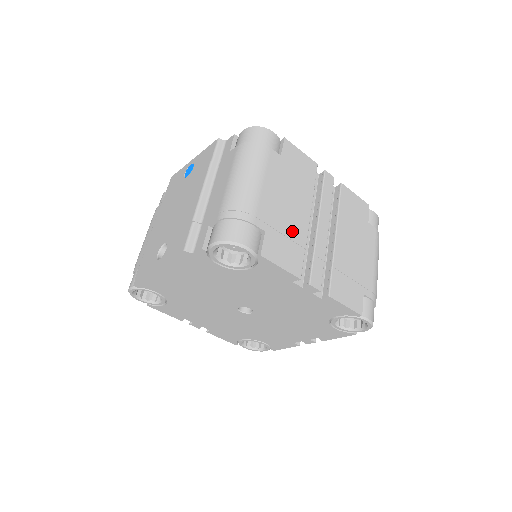
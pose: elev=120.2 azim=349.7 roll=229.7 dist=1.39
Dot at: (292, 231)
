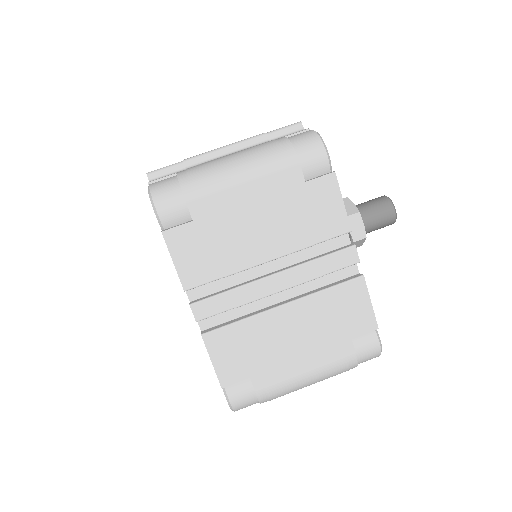
Dot at: (227, 249)
